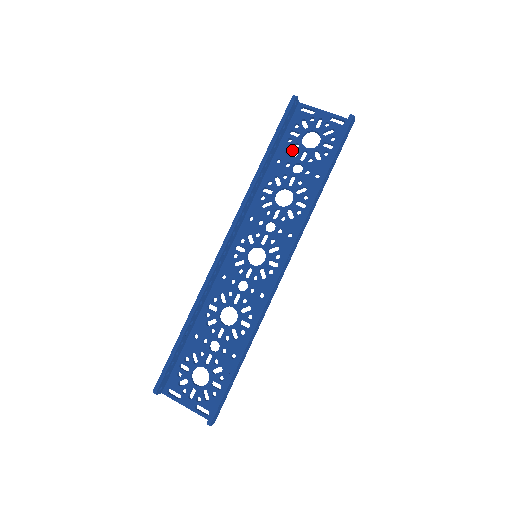
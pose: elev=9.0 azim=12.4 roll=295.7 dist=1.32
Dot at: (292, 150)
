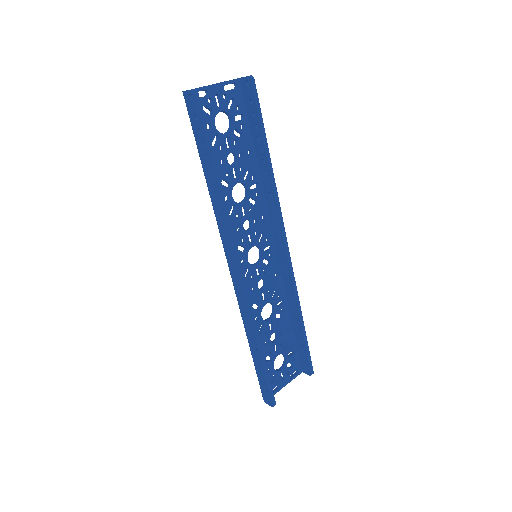
Dot at: (217, 146)
